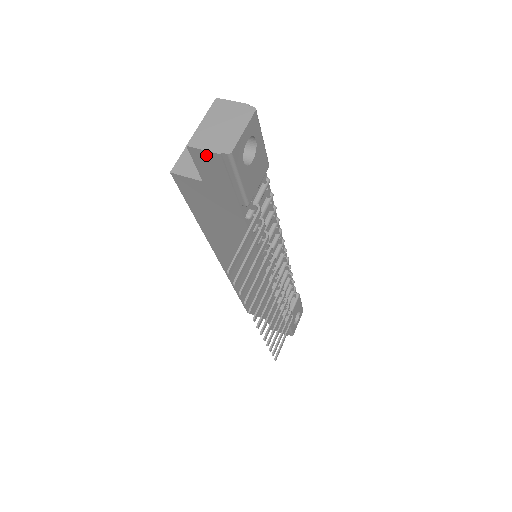
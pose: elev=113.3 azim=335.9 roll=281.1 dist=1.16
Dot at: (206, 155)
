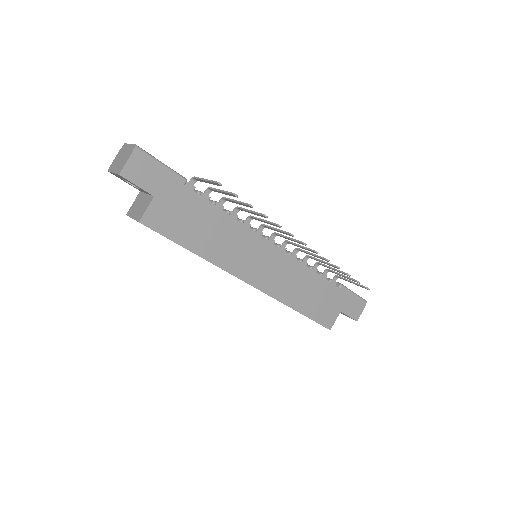
Dot at: (131, 165)
